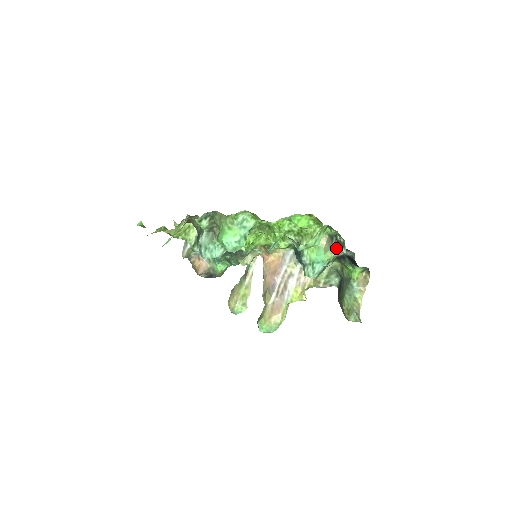
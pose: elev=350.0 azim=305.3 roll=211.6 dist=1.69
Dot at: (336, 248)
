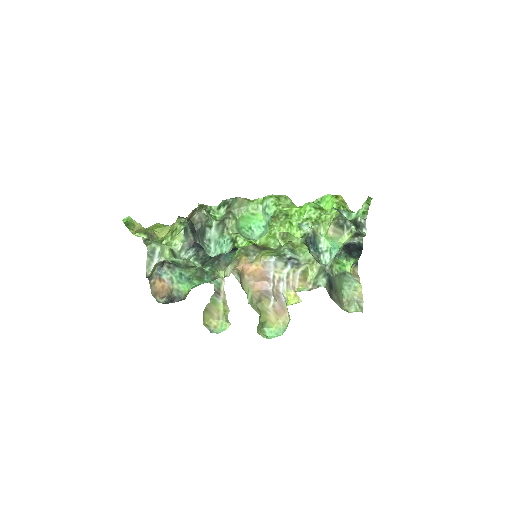
Dot at: (349, 234)
